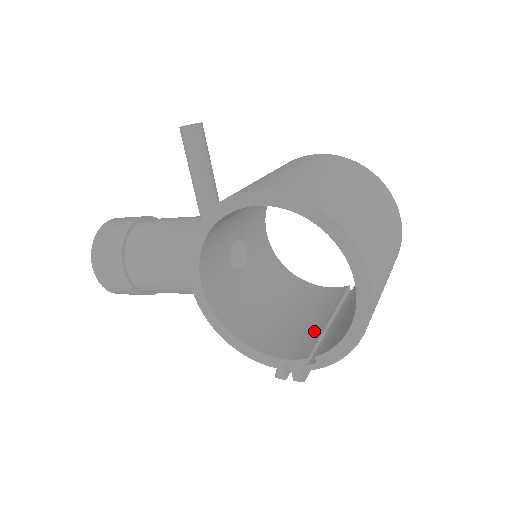
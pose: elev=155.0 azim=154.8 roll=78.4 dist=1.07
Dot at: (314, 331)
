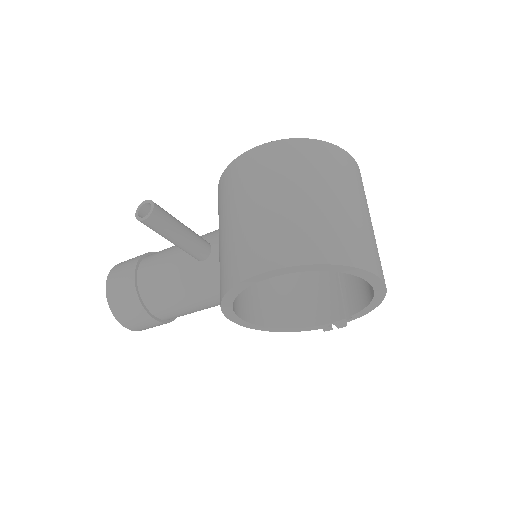
Dot at: (331, 283)
